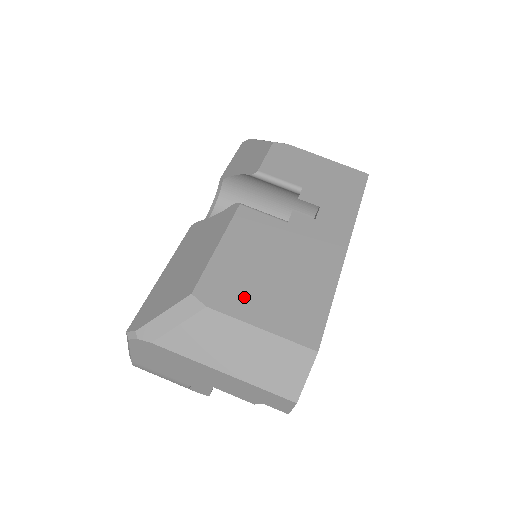
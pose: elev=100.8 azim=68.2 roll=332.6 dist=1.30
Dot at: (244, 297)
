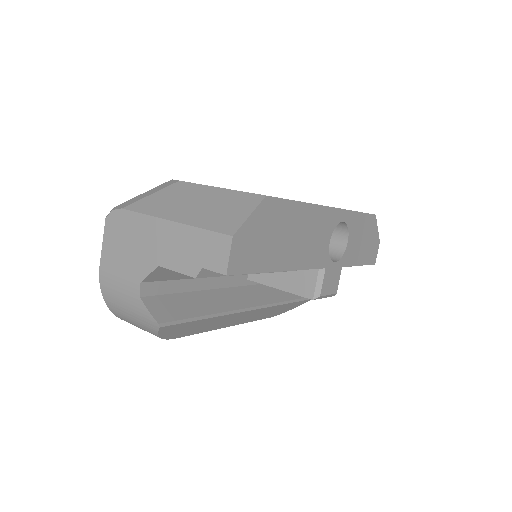
Dot at: occluded
